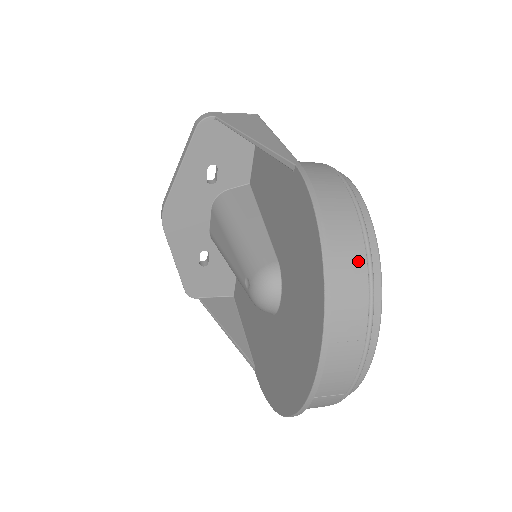
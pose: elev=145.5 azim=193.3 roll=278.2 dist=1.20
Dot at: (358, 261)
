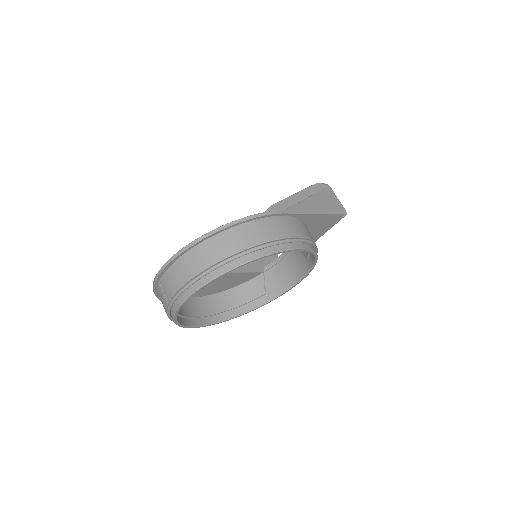
Dot at: (228, 250)
